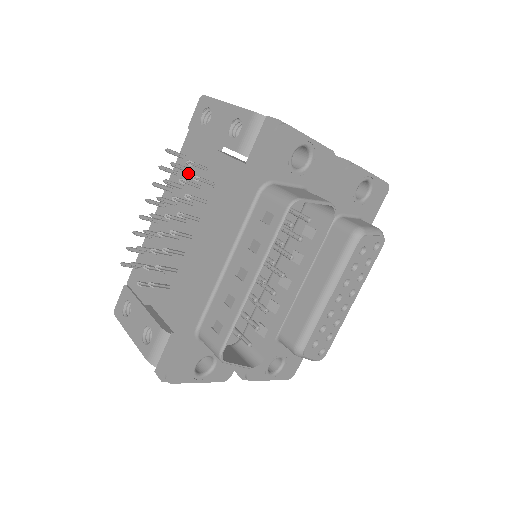
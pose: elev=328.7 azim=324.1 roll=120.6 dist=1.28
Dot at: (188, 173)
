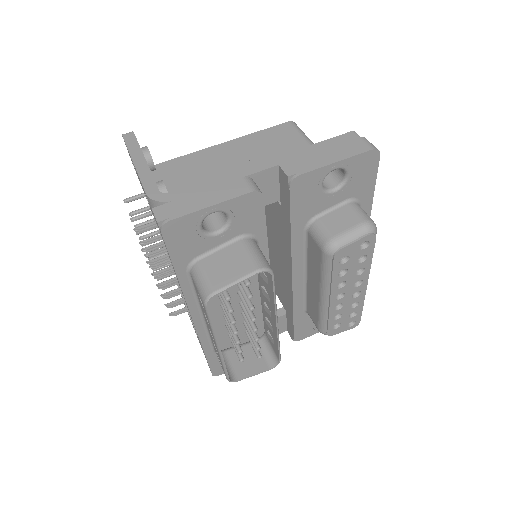
Dot at: occluded
